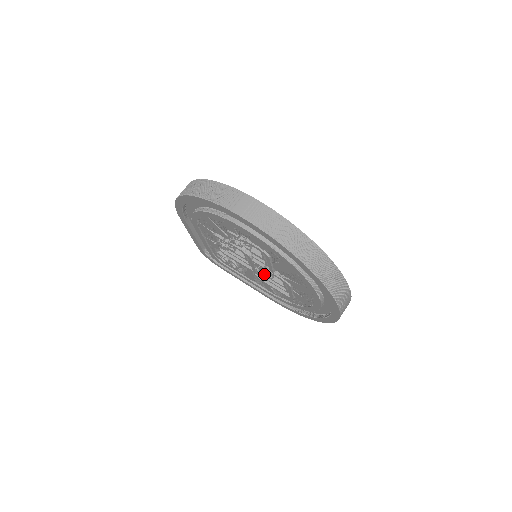
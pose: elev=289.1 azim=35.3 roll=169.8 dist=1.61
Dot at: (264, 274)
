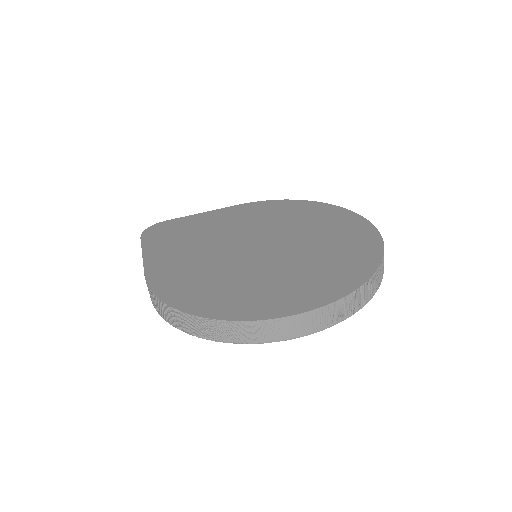
Dot at: occluded
